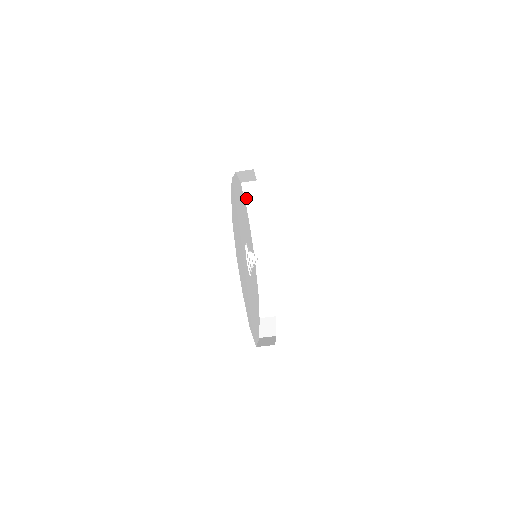
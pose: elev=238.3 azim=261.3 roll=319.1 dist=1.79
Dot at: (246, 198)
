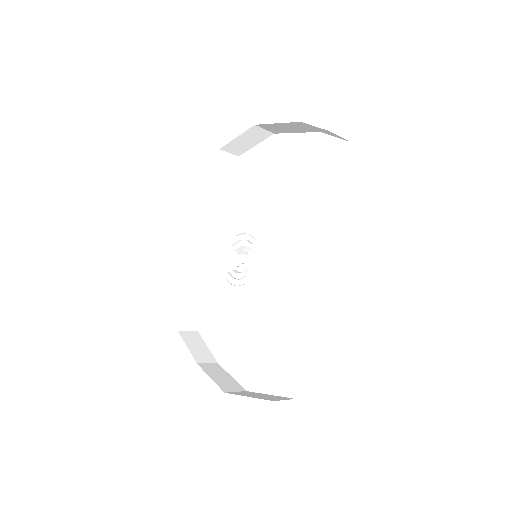
Dot at: (203, 176)
